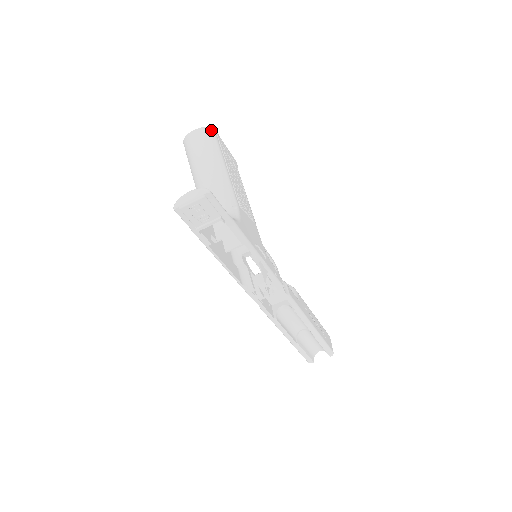
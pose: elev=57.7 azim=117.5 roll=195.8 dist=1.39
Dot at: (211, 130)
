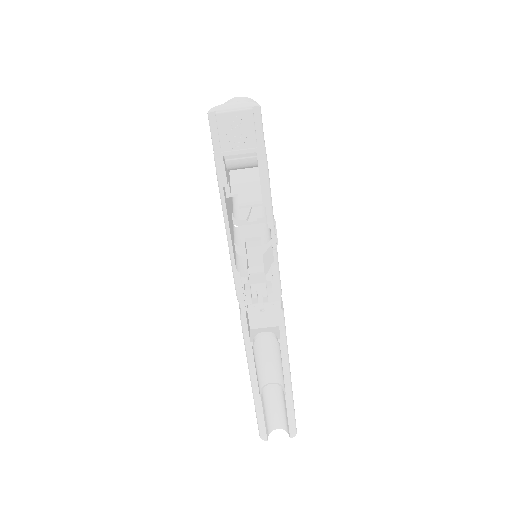
Dot at: occluded
